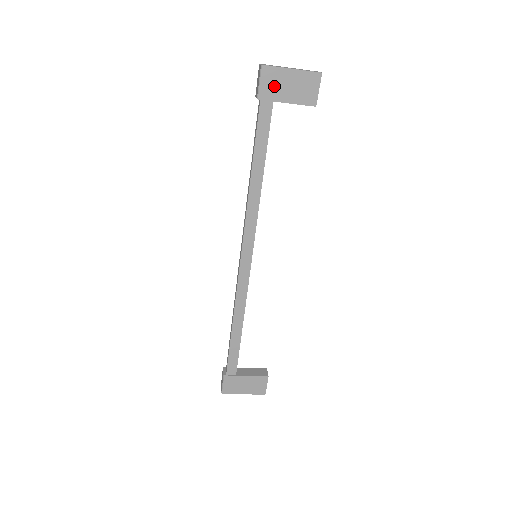
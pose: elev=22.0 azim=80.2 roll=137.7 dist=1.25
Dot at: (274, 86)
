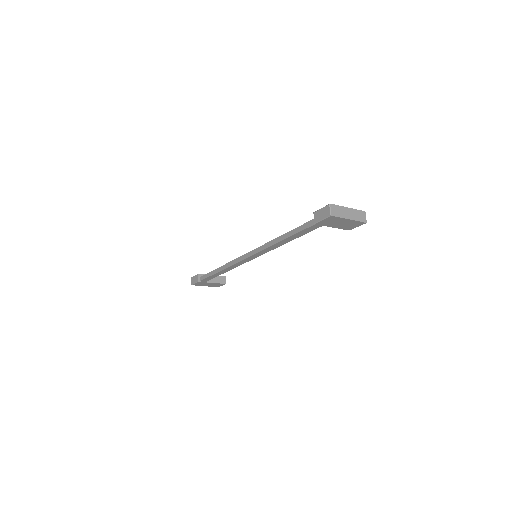
Dot at: (331, 222)
